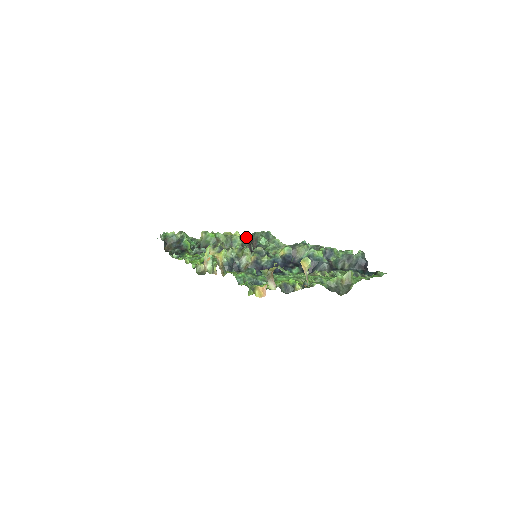
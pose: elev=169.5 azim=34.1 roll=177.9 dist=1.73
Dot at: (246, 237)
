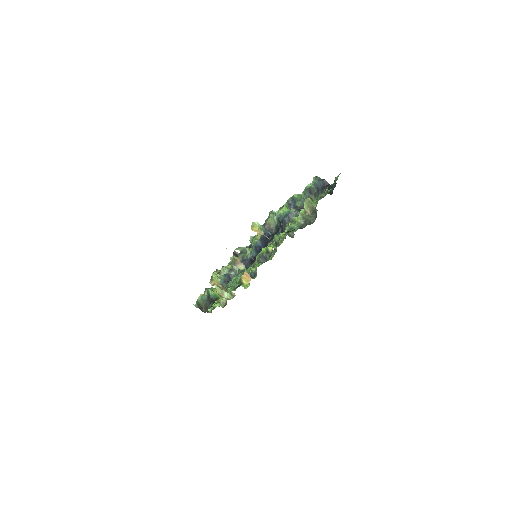
Dot at: occluded
